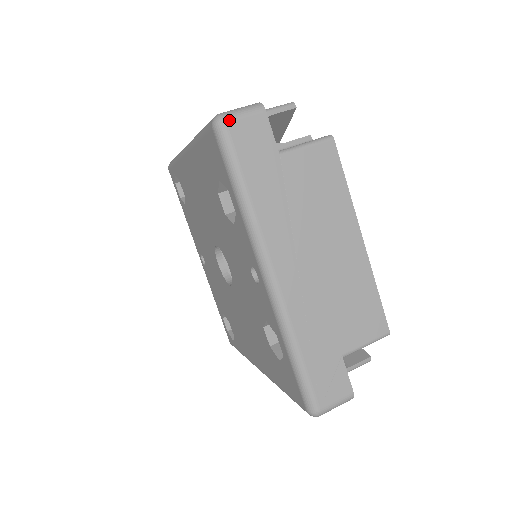
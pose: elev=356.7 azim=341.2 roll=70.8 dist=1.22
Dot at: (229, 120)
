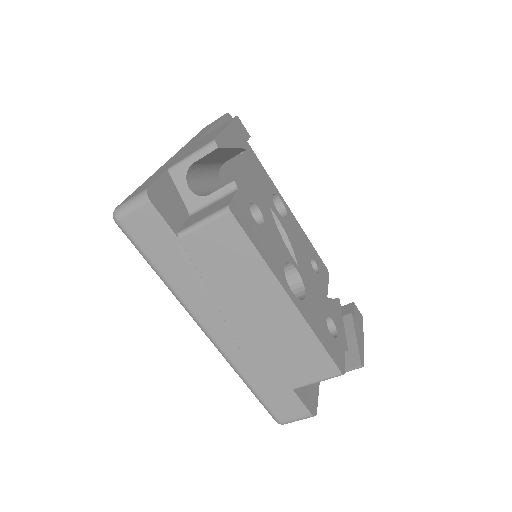
Dot at: (121, 218)
